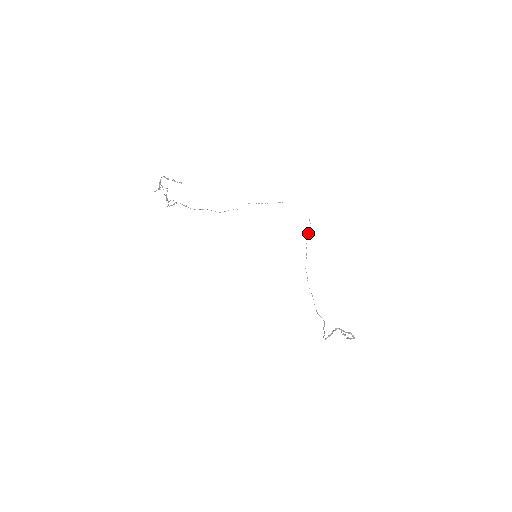
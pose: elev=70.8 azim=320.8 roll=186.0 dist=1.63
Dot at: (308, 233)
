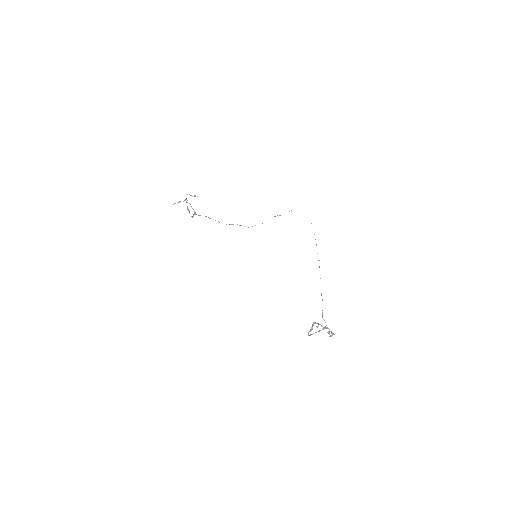
Dot at: occluded
